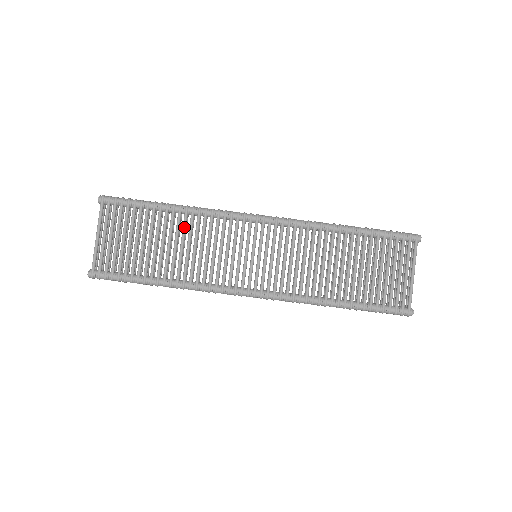
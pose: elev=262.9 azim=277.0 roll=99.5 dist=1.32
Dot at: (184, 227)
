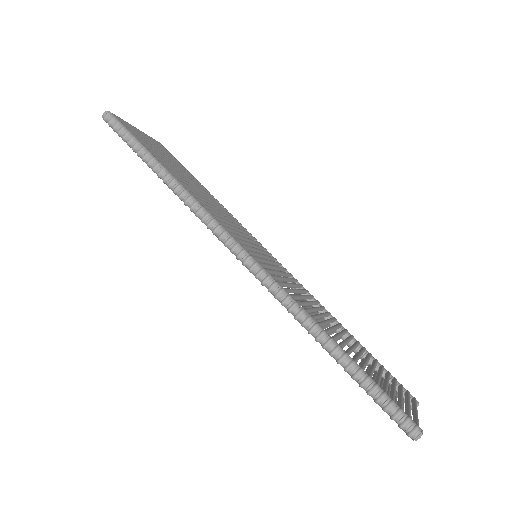
Dot at: (209, 196)
